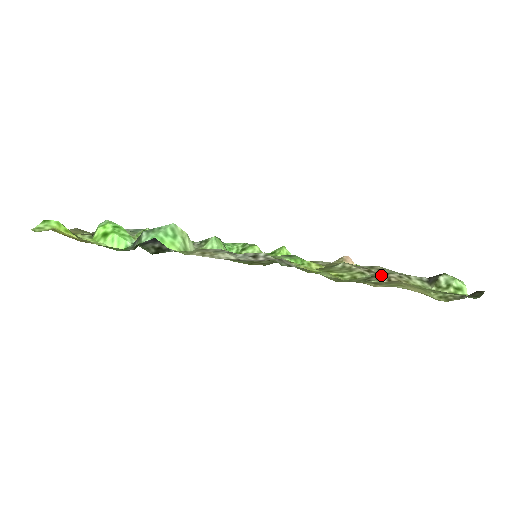
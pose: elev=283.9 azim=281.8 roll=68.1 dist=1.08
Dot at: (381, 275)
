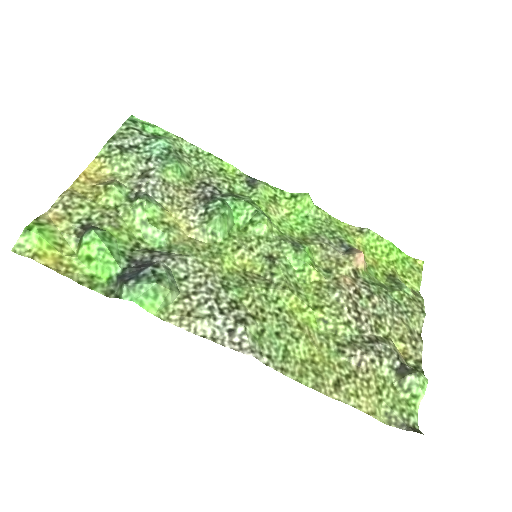
Dot at: (357, 350)
